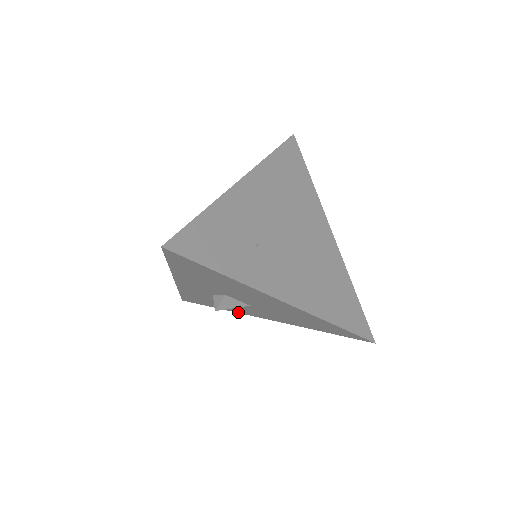
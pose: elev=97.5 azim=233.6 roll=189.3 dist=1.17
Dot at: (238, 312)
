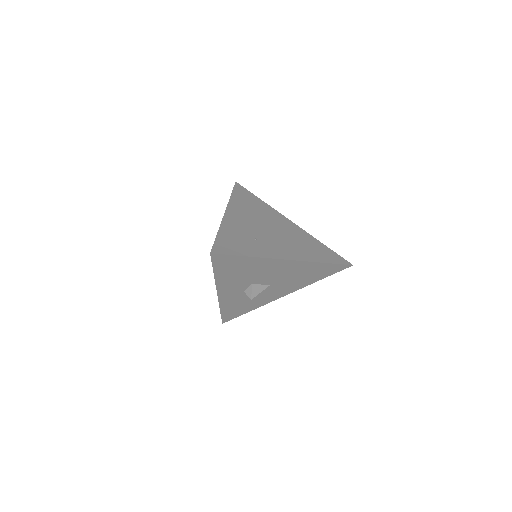
Dot at: (263, 304)
